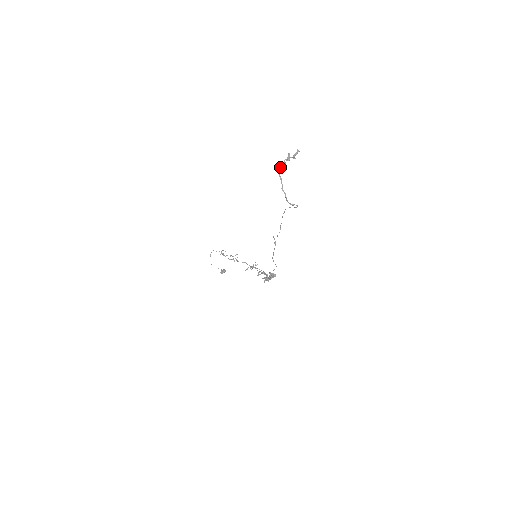
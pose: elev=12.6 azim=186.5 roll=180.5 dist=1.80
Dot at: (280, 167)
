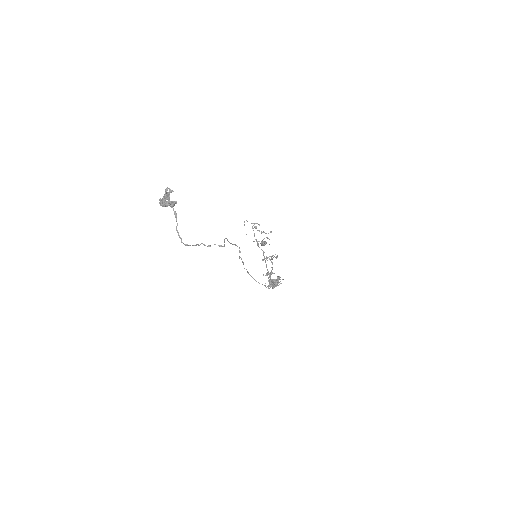
Dot at: (161, 204)
